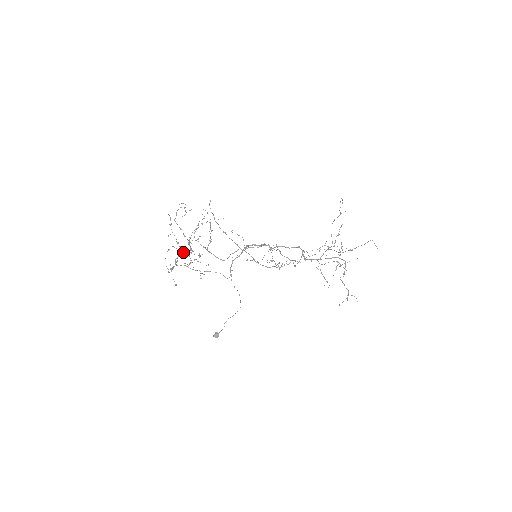
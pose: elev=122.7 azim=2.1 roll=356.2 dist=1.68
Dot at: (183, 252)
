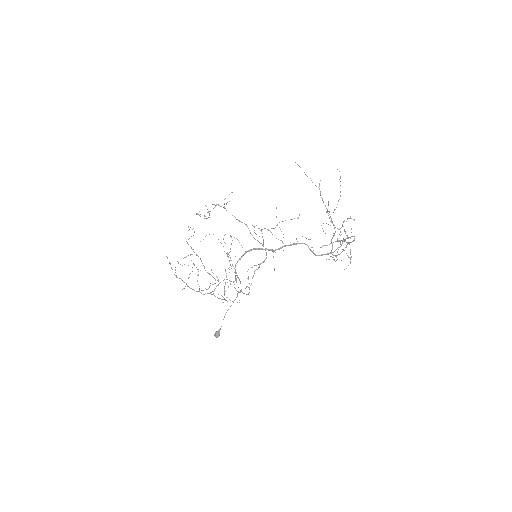
Dot at: occluded
